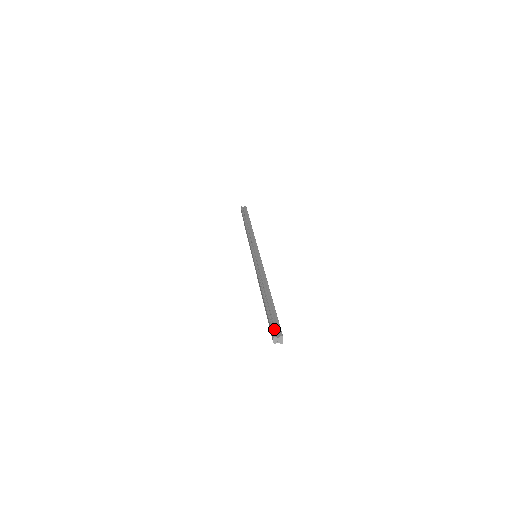
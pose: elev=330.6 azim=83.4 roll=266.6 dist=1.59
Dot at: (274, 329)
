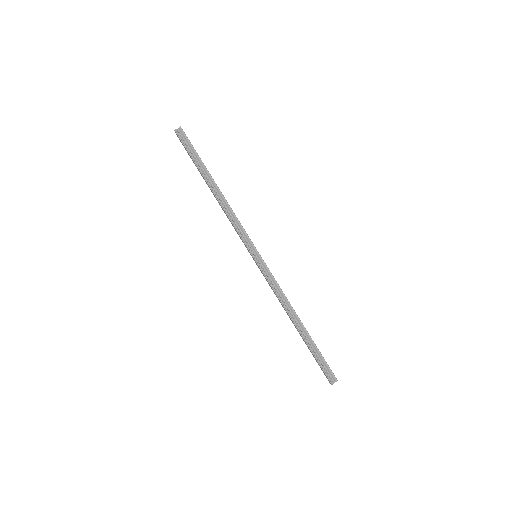
Dot at: (328, 375)
